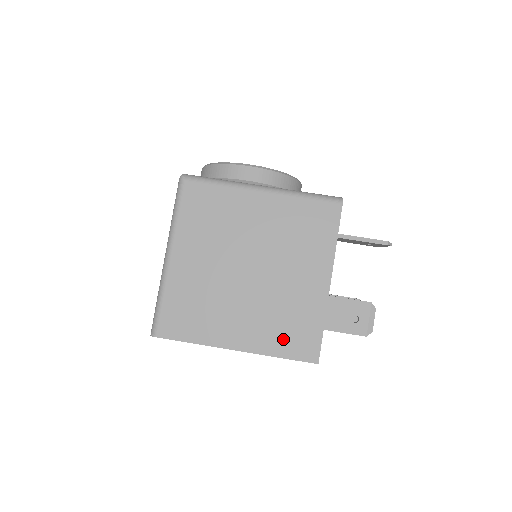
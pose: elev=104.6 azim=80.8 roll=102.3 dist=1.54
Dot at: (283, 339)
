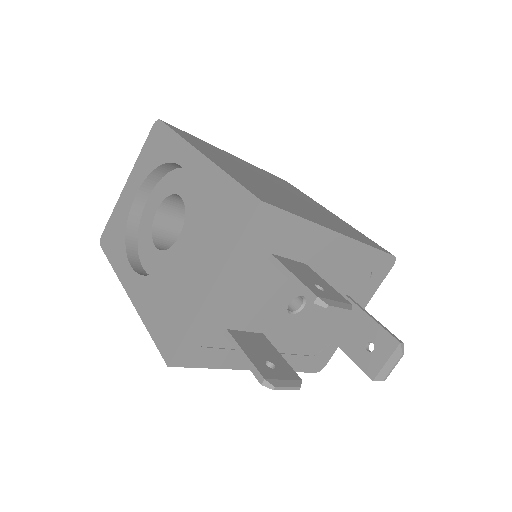
Dot at: (251, 185)
